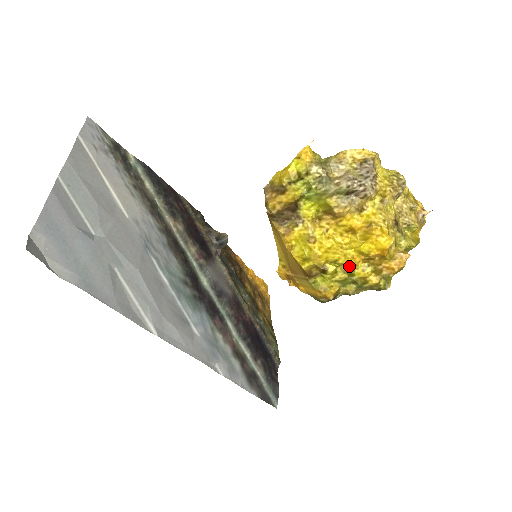
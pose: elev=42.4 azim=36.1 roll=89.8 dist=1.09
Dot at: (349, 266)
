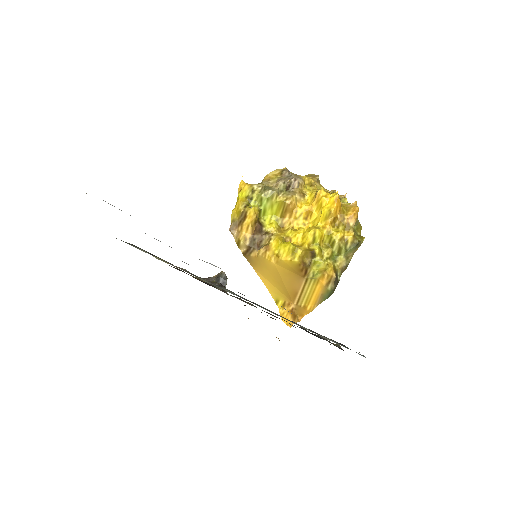
Dot at: (326, 239)
